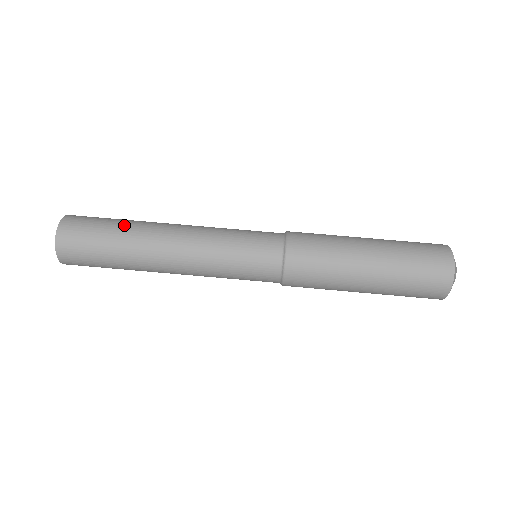
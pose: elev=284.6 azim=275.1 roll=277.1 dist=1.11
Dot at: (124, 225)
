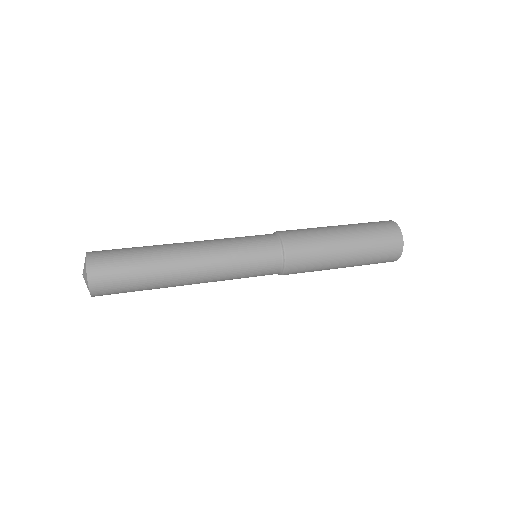
Dot at: occluded
